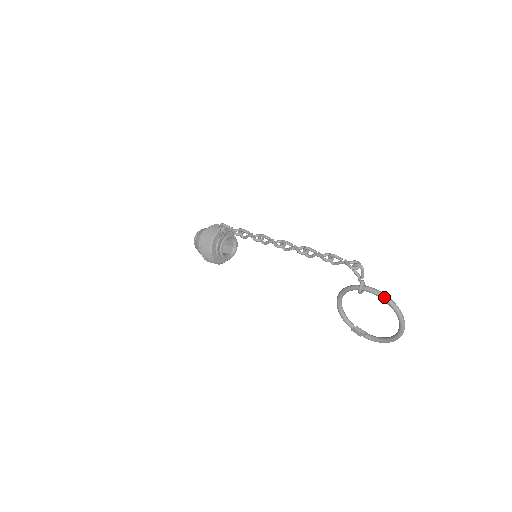
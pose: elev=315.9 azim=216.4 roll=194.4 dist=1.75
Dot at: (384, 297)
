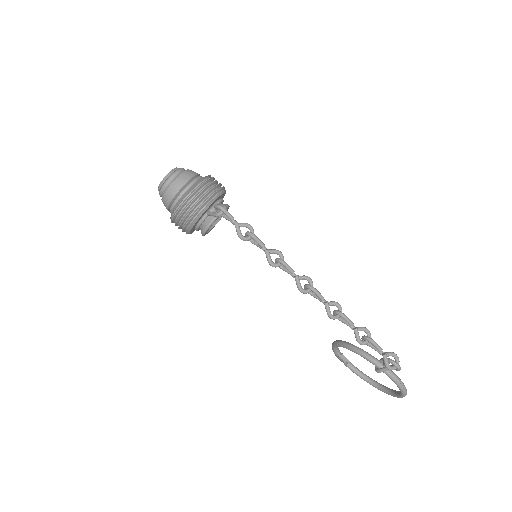
Dot at: (401, 387)
